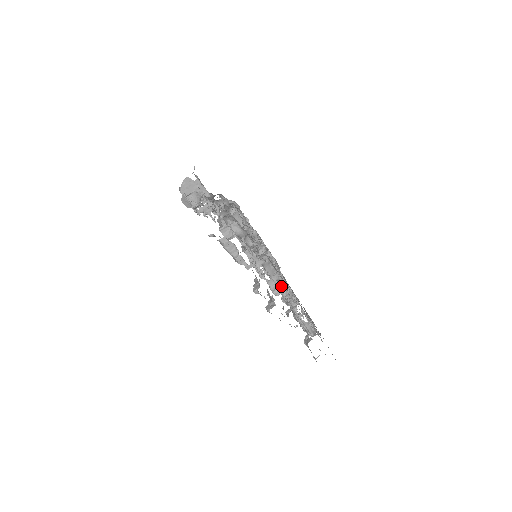
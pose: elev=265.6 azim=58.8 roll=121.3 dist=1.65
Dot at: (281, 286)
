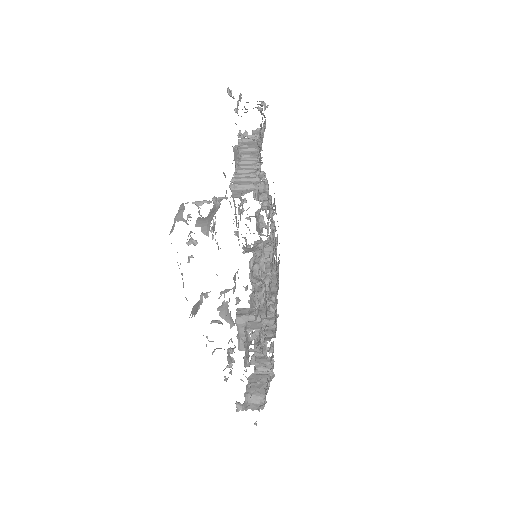
Dot at: occluded
